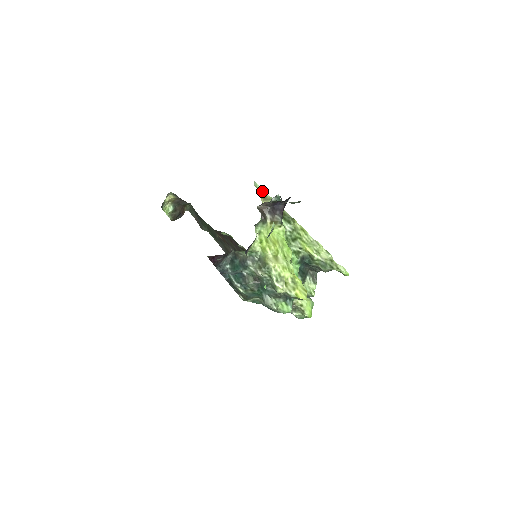
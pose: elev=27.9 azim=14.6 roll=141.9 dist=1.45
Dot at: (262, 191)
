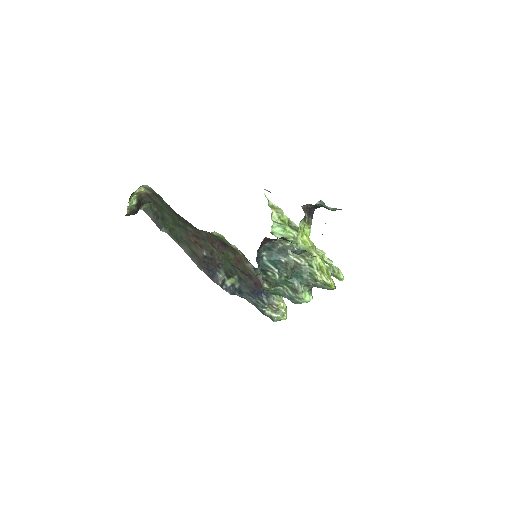
Dot at: (269, 201)
